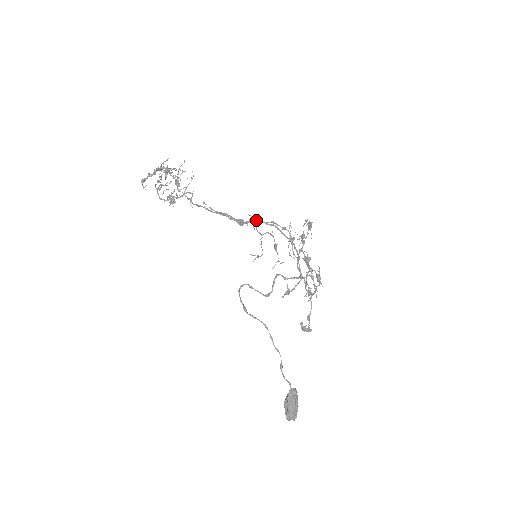
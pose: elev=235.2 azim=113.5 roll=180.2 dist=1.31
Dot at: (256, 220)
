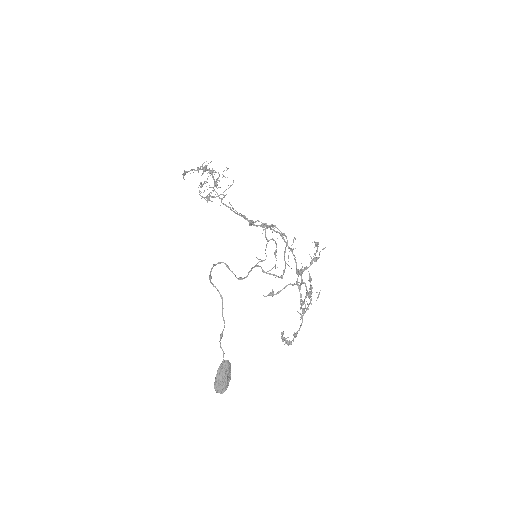
Dot at: (266, 225)
